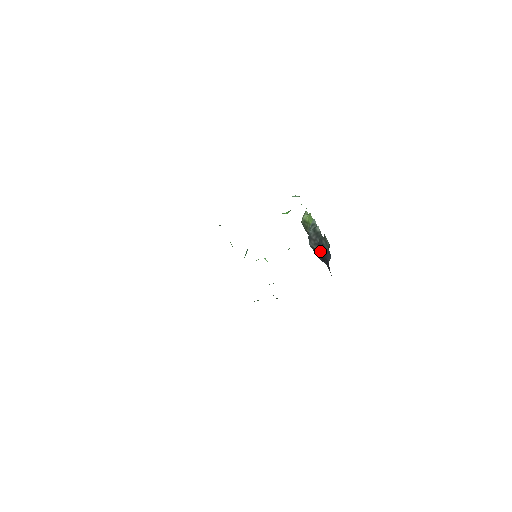
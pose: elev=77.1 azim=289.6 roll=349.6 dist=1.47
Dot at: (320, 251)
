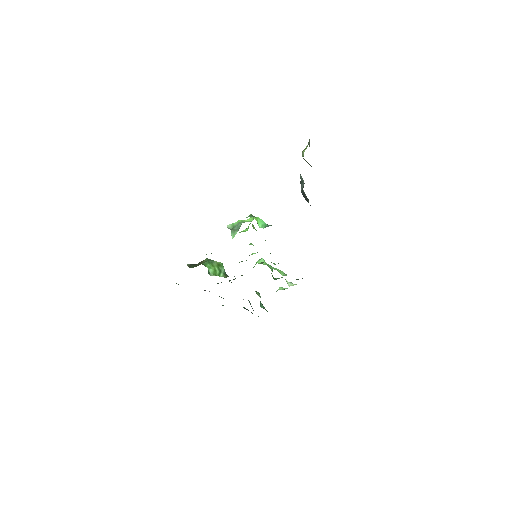
Dot at: occluded
